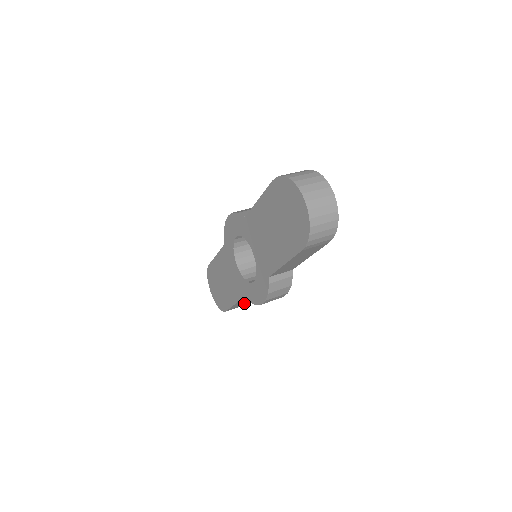
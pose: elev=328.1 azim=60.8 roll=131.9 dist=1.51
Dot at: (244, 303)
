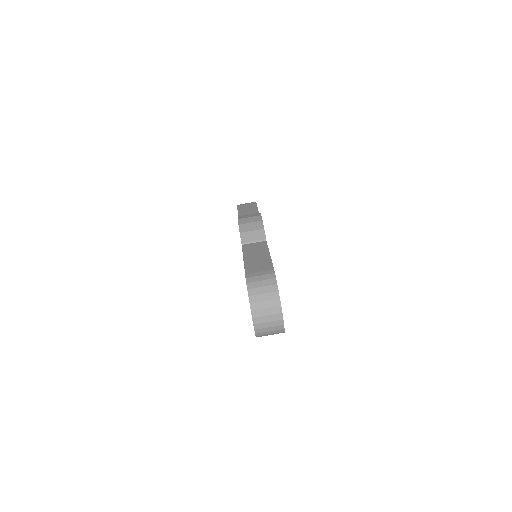
Dot at: occluded
